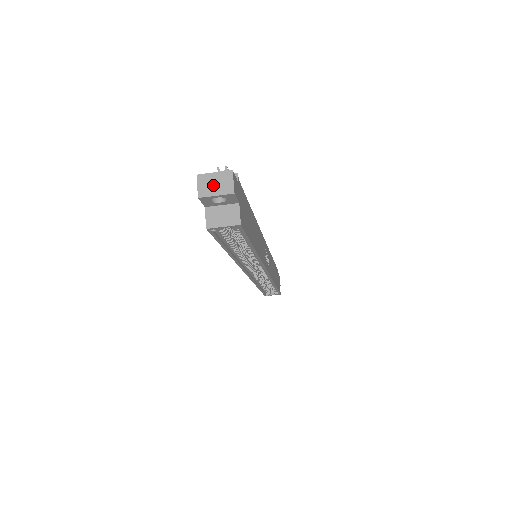
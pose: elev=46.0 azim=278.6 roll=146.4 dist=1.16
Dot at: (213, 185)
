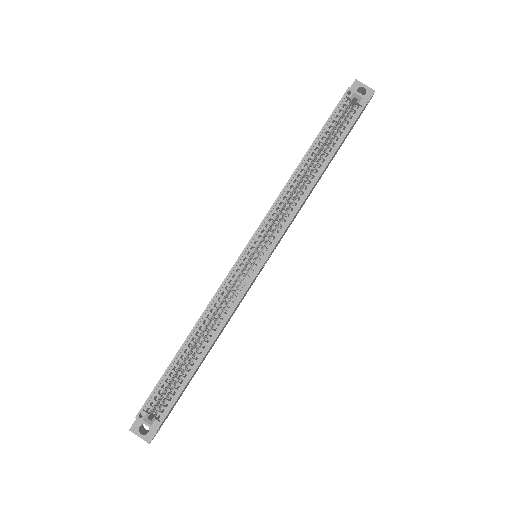
Dot at: (363, 87)
